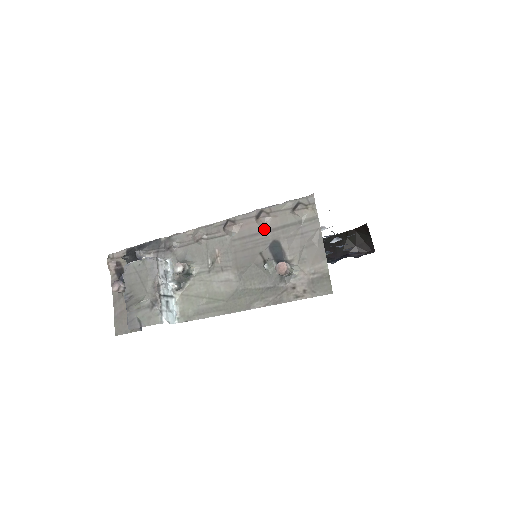
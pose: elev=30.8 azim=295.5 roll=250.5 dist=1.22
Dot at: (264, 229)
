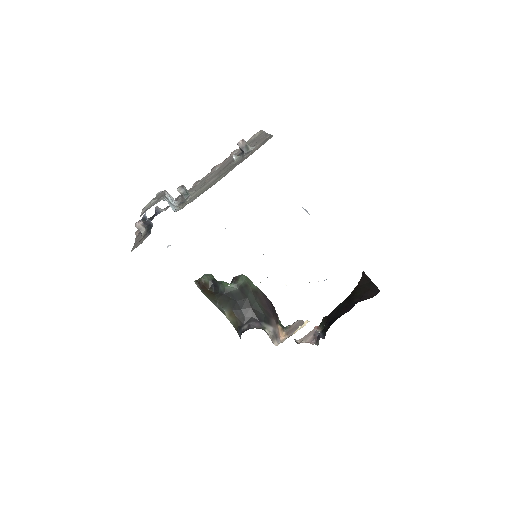
Dot at: (235, 154)
